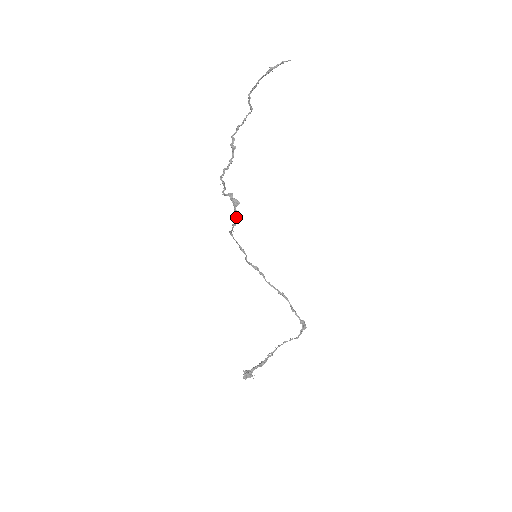
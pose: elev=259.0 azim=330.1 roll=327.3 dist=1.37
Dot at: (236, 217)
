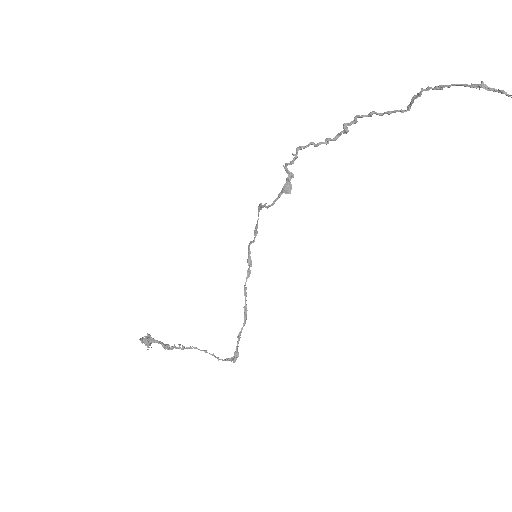
Dot at: (273, 202)
